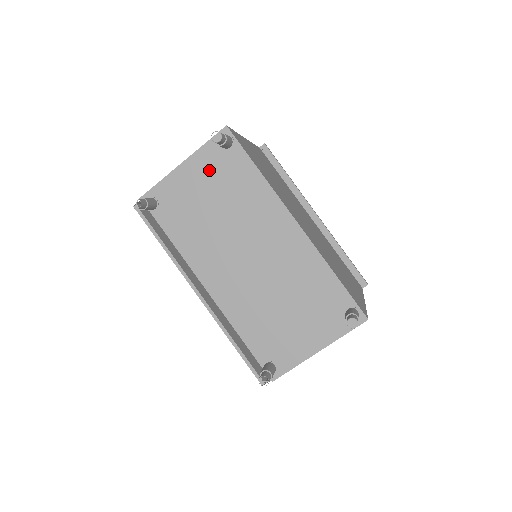
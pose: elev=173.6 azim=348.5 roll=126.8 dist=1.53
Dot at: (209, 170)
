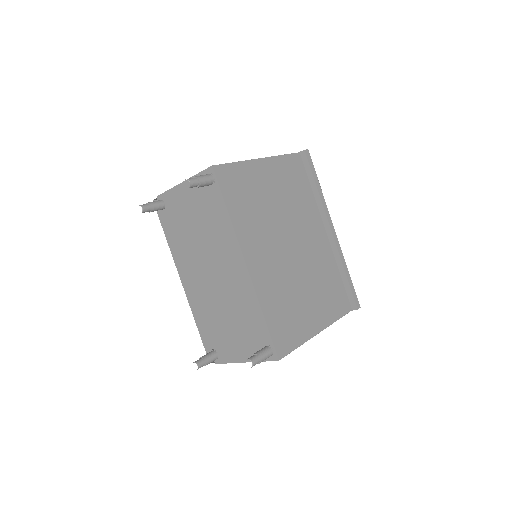
Dot at: (197, 196)
